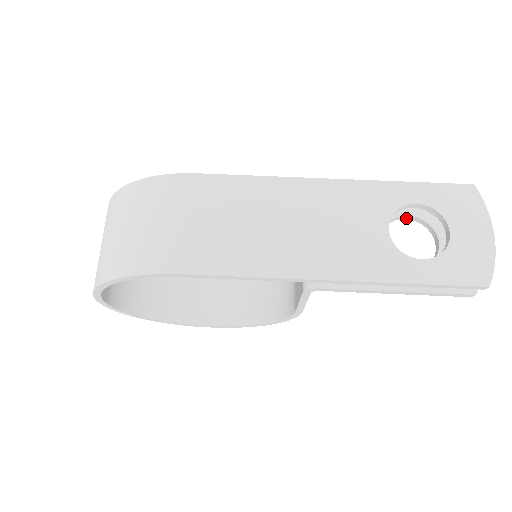
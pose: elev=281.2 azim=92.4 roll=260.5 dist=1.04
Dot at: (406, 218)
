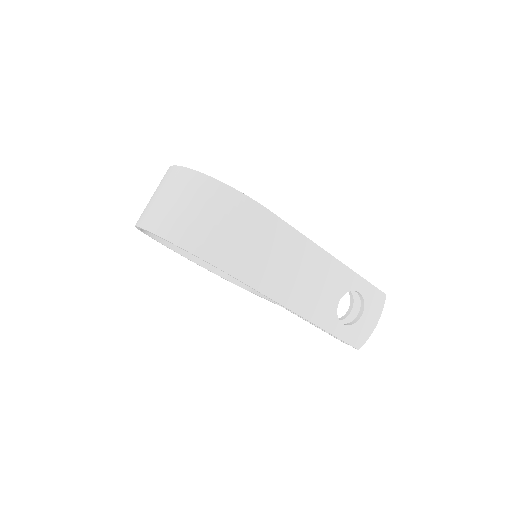
Dot at: occluded
